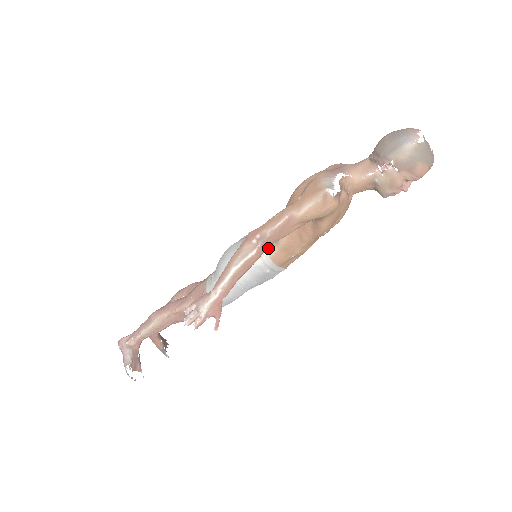
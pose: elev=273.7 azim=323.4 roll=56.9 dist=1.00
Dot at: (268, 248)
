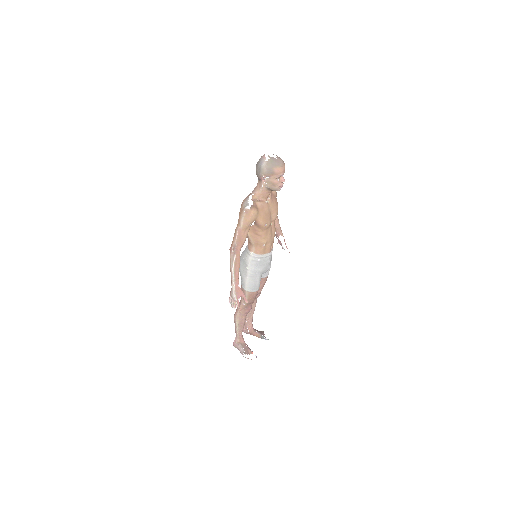
Dot at: (250, 249)
